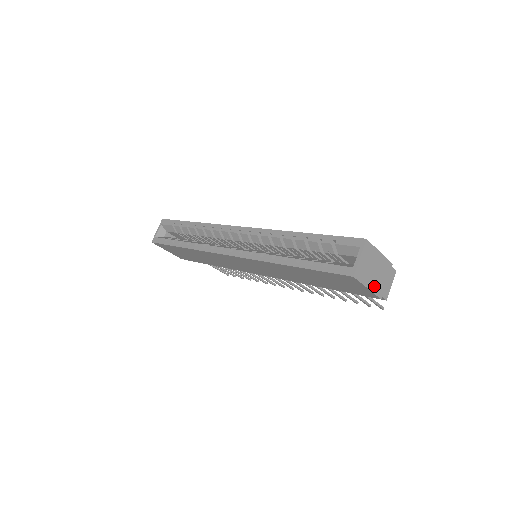
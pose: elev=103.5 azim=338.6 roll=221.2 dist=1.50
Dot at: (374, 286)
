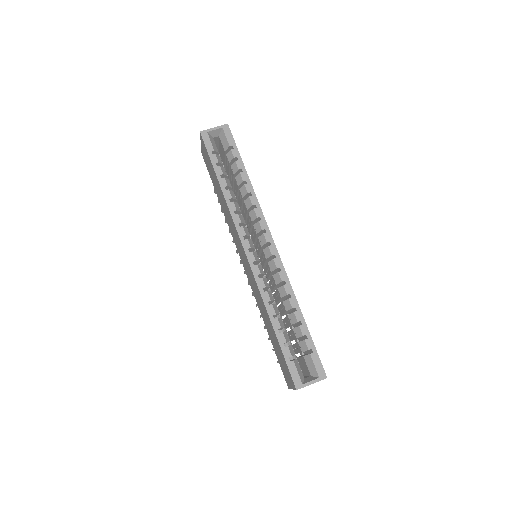
Dot at: occluded
